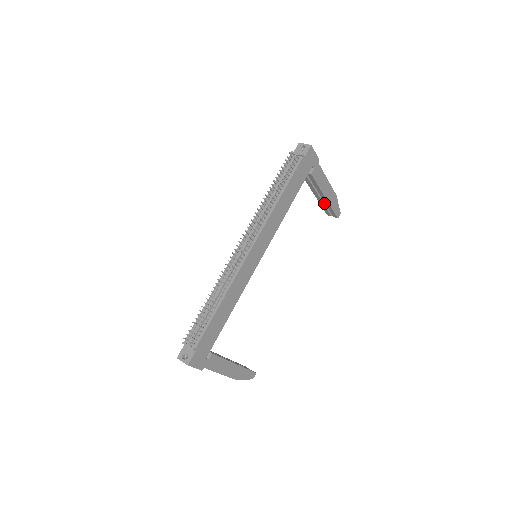
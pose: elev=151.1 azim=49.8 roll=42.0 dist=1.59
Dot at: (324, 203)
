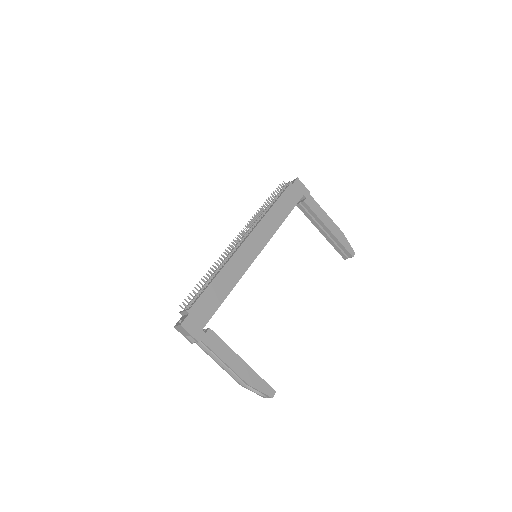
Dot at: (333, 241)
